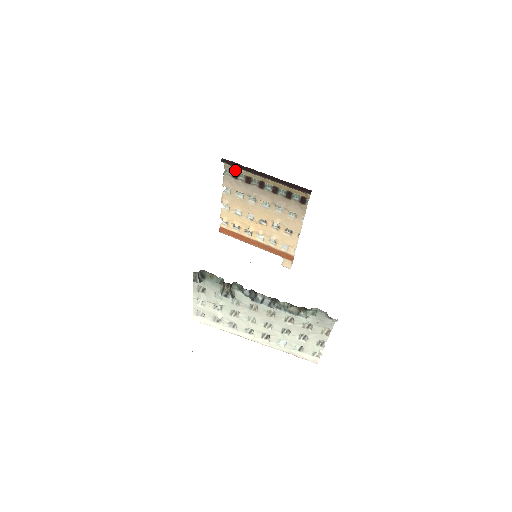
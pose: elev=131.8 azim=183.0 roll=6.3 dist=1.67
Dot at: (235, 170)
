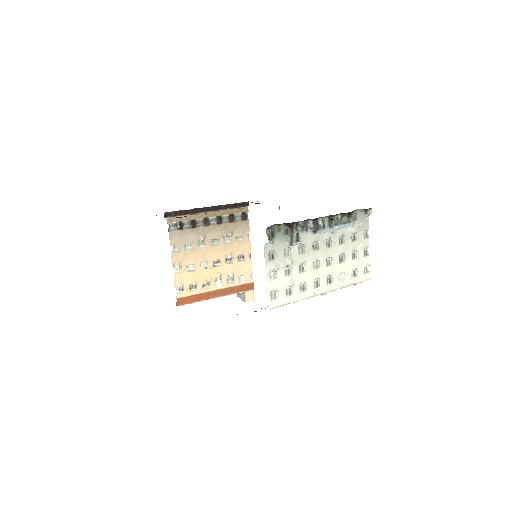
Dot at: (179, 220)
